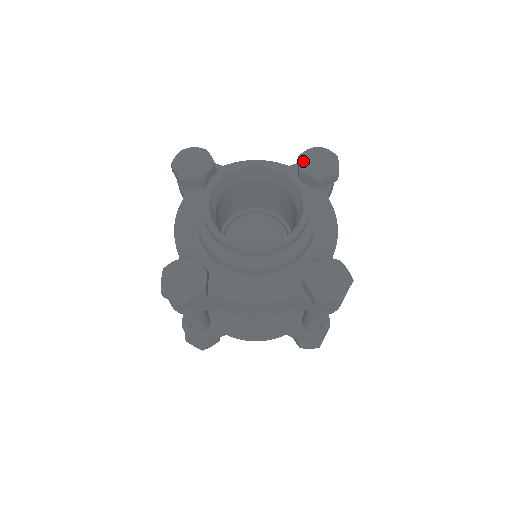
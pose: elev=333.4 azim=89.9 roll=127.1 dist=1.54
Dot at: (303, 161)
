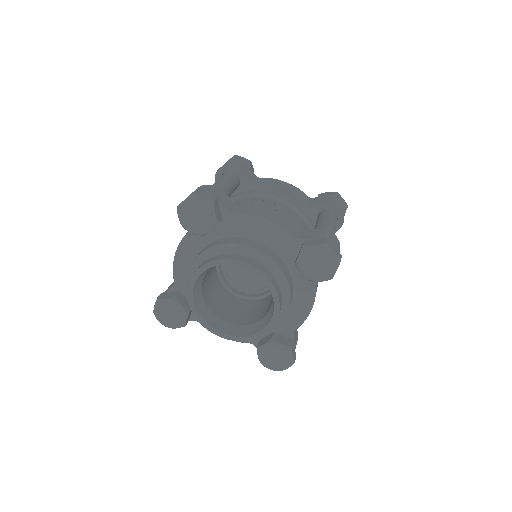
Dot at: (302, 257)
